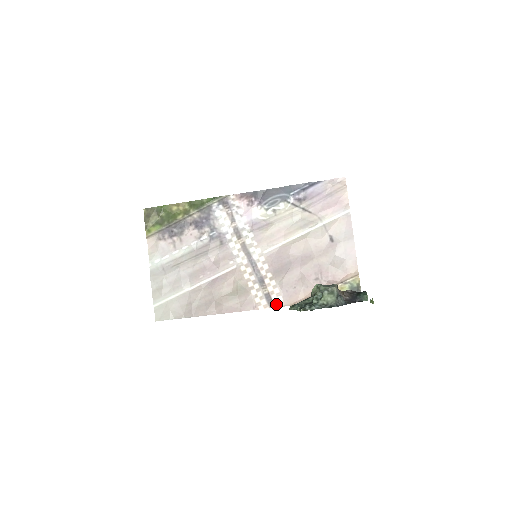
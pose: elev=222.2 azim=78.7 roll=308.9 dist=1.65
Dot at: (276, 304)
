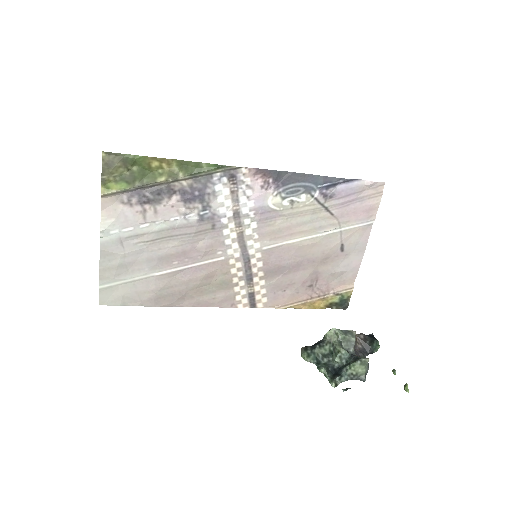
Dot at: (258, 304)
